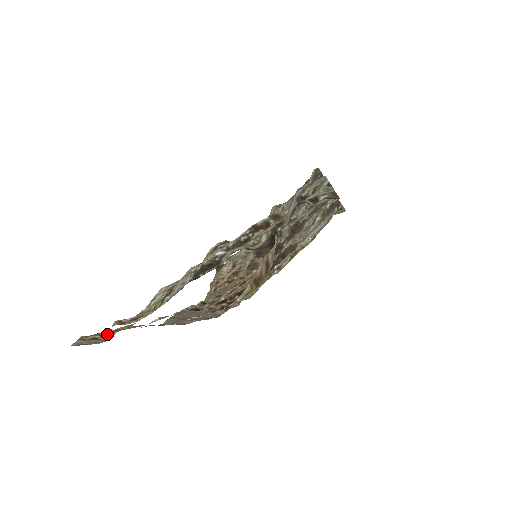
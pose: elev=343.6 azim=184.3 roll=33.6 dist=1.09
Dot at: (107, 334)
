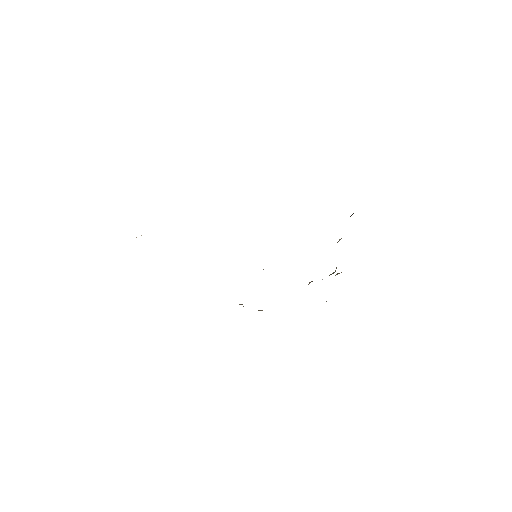
Dot at: occluded
